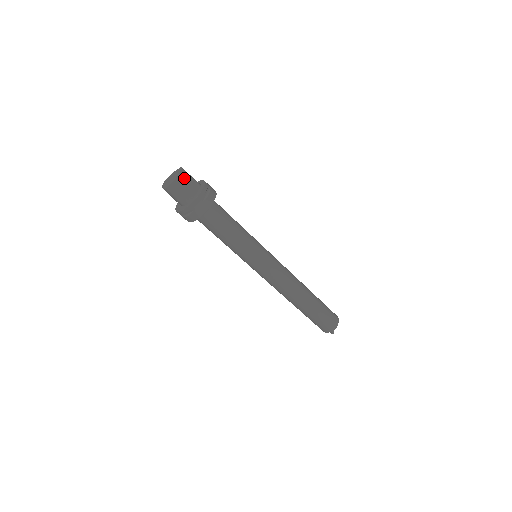
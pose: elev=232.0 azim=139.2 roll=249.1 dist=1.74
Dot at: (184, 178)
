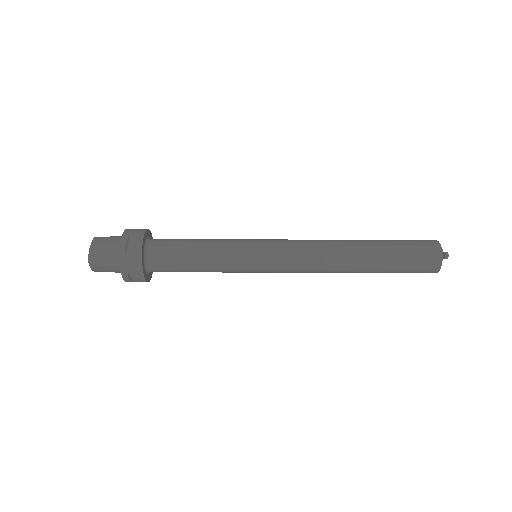
Dot at: (100, 270)
